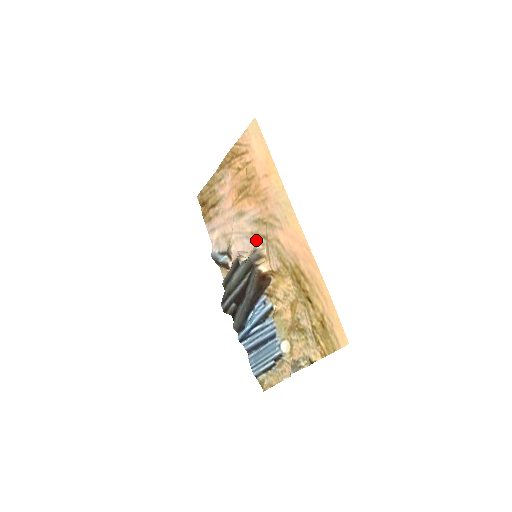
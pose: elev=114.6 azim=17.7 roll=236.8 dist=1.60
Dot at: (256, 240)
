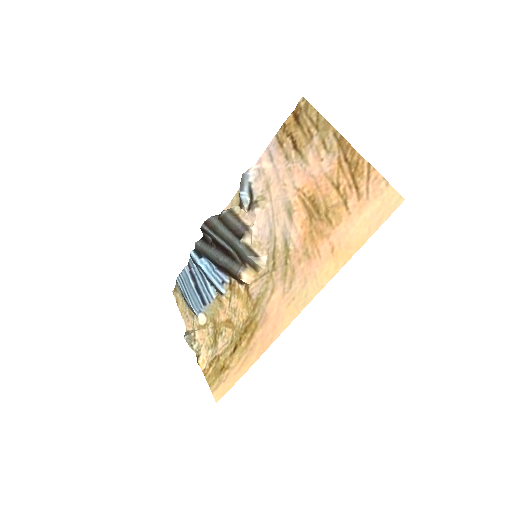
Dot at: (270, 251)
